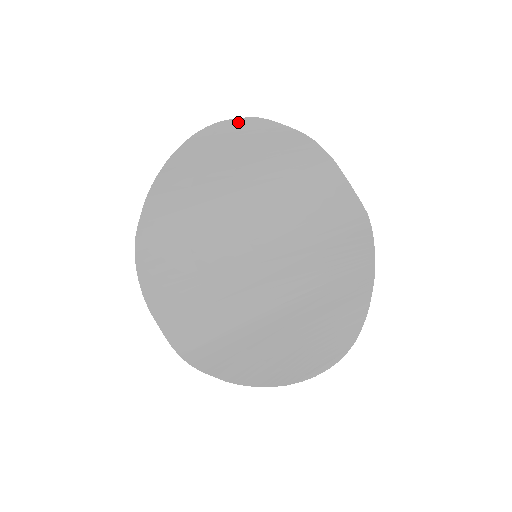
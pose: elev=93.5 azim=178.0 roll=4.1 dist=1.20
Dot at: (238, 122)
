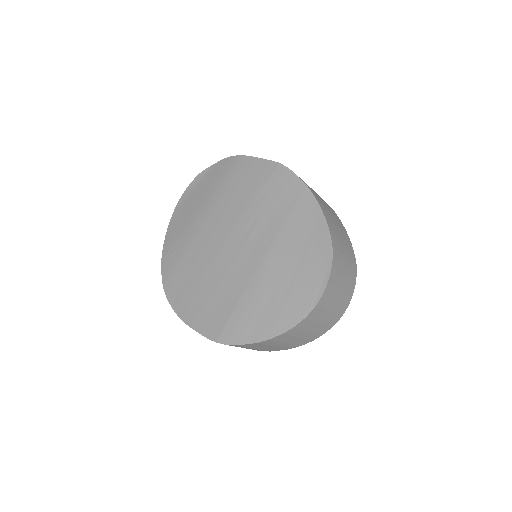
Dot at: (191, 186)
